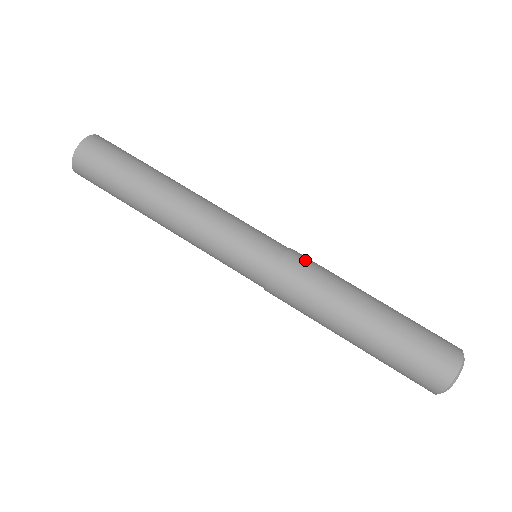
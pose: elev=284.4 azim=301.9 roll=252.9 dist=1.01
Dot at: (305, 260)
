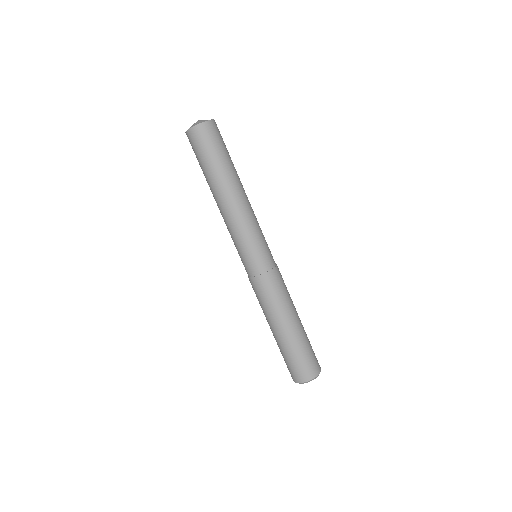
Dot at: (272, 284)
